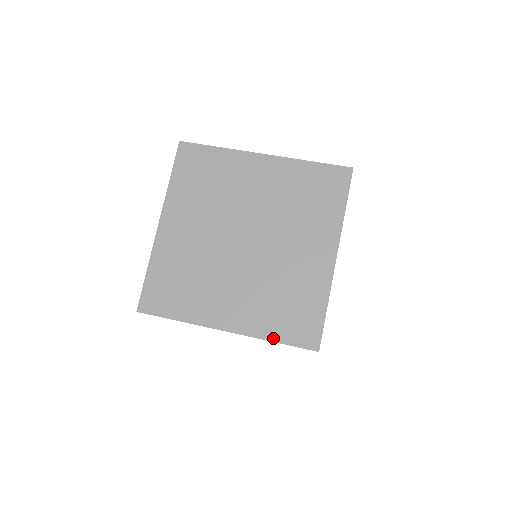
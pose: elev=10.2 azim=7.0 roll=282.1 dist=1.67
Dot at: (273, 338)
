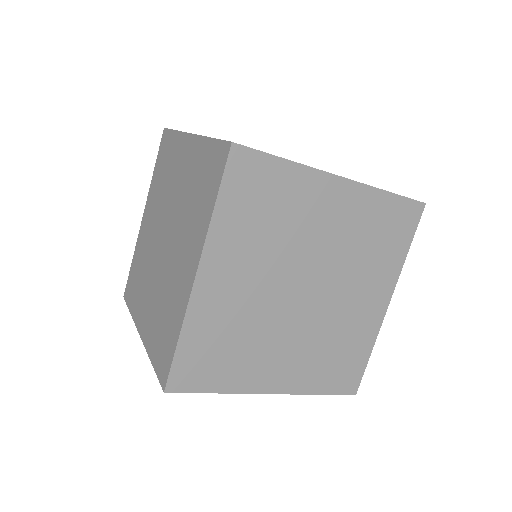
Dot at: (152, 358)
